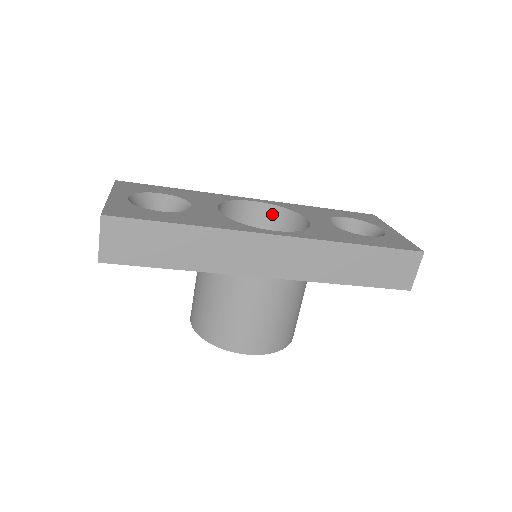
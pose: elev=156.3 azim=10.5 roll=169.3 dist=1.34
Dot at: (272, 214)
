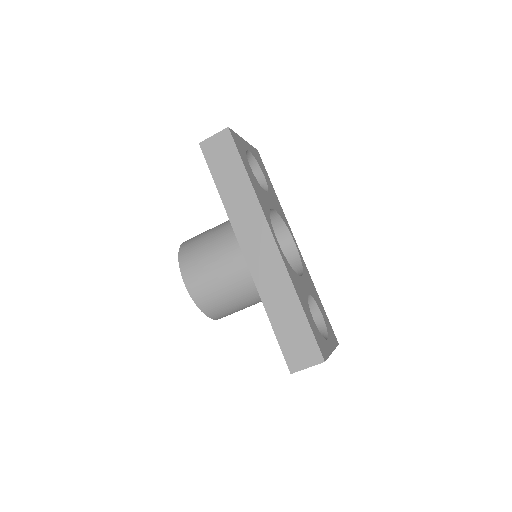
Dot at: (293, 260)
